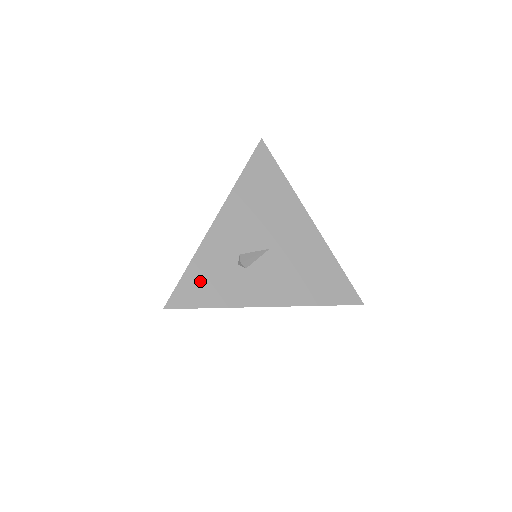
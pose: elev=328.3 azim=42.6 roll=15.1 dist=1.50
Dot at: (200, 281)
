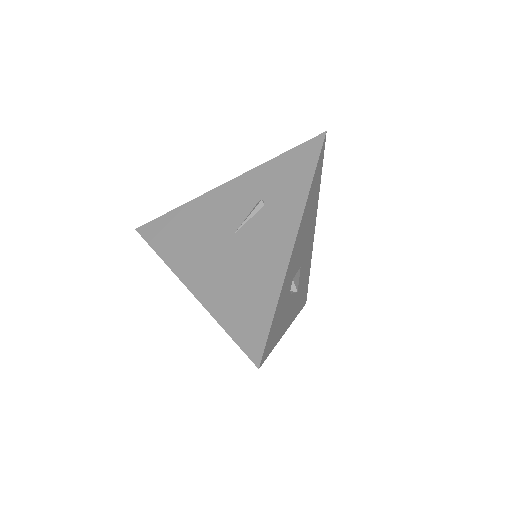
Dot at: (277, 321)
